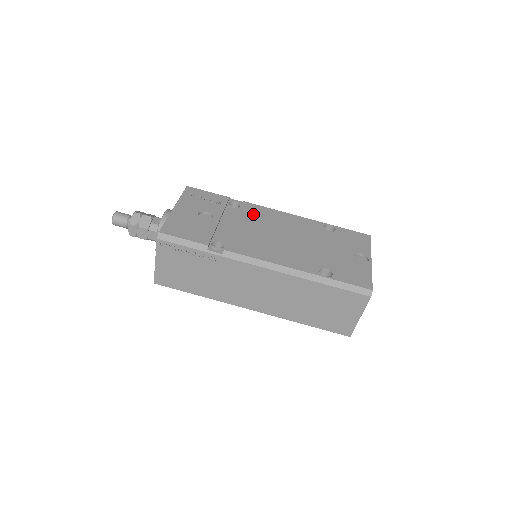
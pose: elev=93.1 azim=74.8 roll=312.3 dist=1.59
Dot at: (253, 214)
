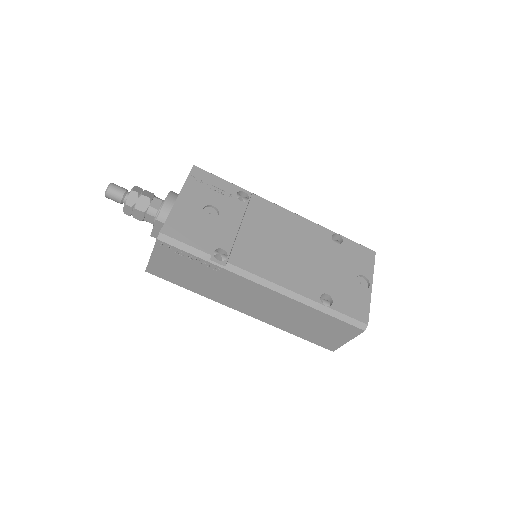
Dot at: (261, 213)
